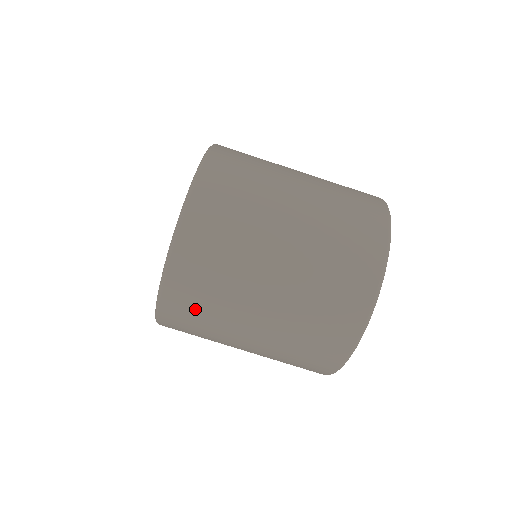
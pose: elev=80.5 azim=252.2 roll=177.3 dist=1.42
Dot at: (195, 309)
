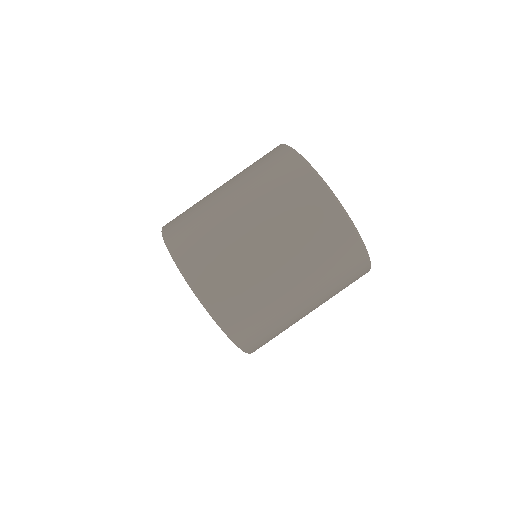
Dot at: (256, 322)
